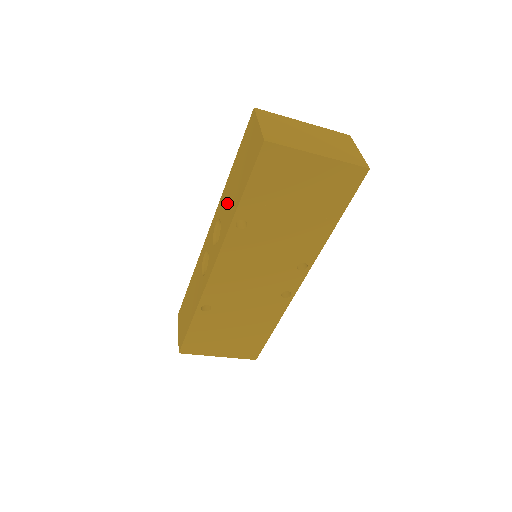
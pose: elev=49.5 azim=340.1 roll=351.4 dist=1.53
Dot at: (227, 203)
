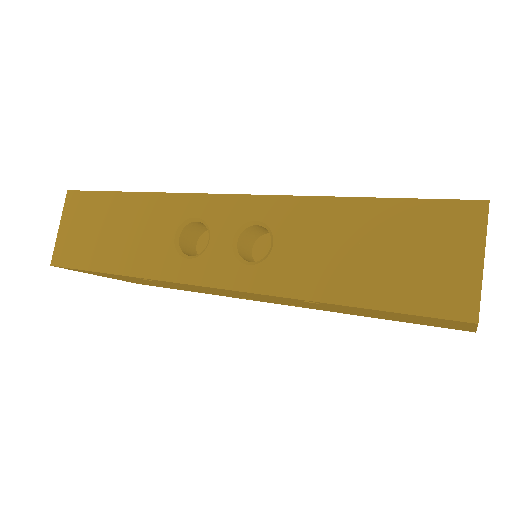
Dot at: (310, 244)
